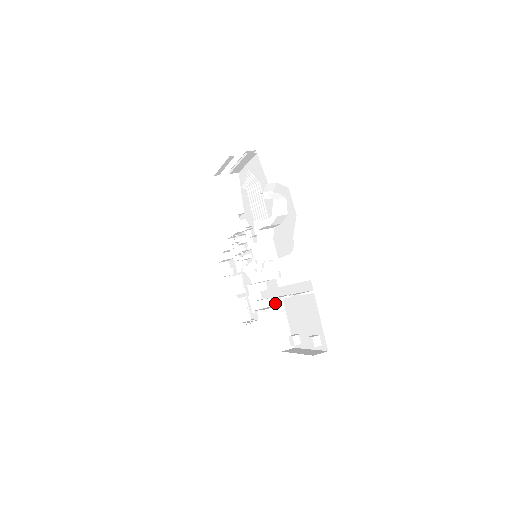
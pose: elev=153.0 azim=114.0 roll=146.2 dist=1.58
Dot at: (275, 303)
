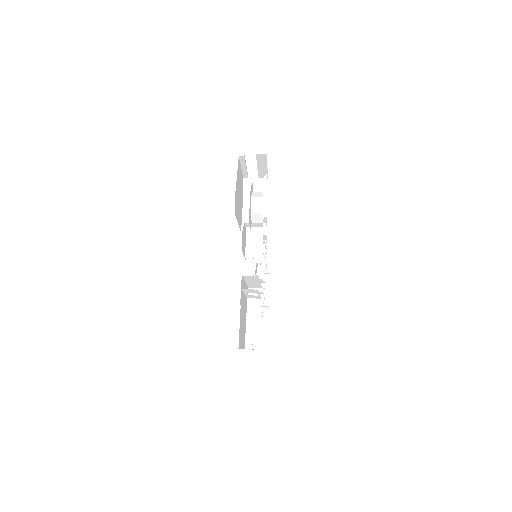
Dot at: (252, 301)
